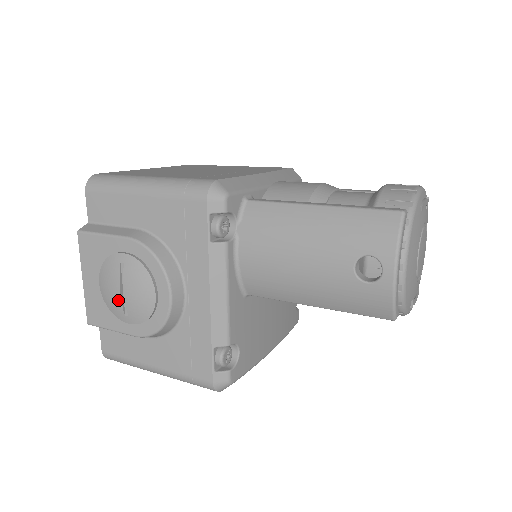
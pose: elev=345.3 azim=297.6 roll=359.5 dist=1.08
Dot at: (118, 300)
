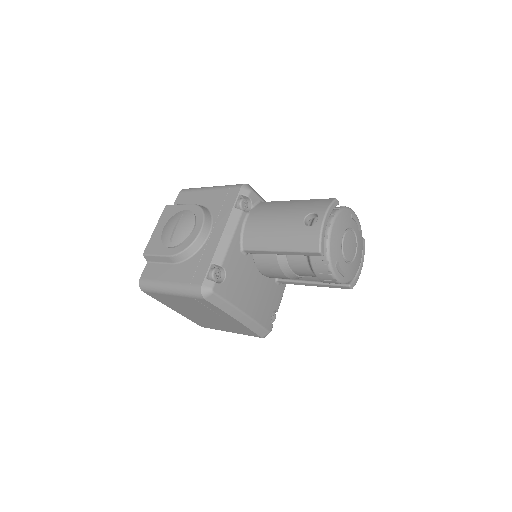
Dot at: (171, 232)
